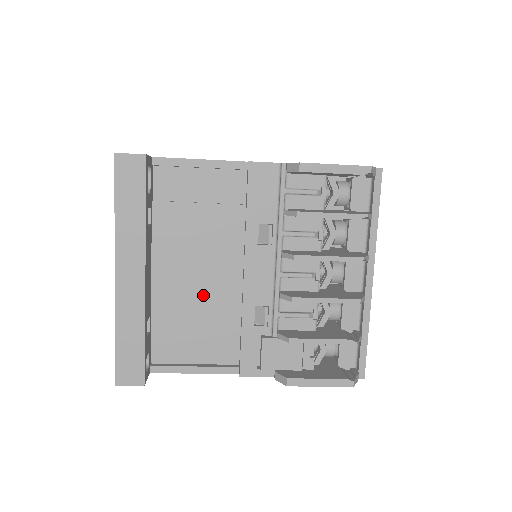
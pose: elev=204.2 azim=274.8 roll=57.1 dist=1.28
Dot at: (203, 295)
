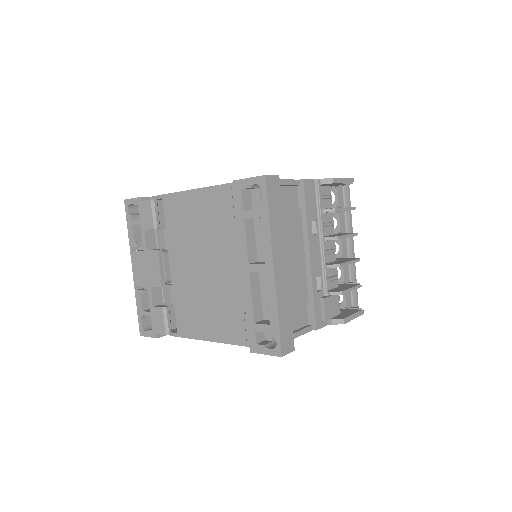
Dot at: (291, 278)
